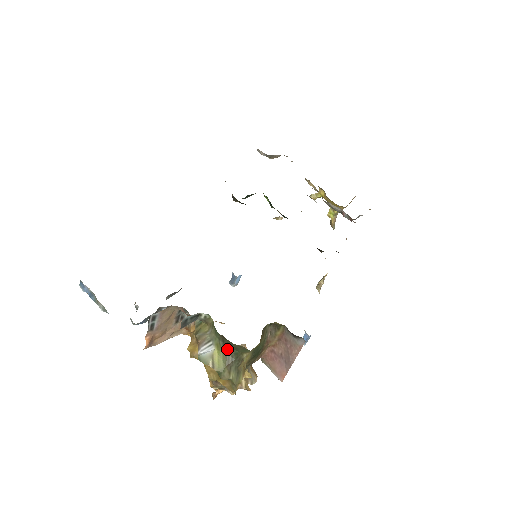
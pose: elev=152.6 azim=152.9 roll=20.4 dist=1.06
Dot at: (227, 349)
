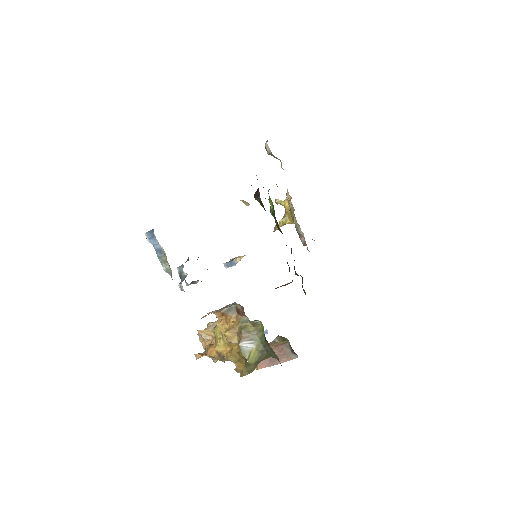
Dot at: (264, 352)
